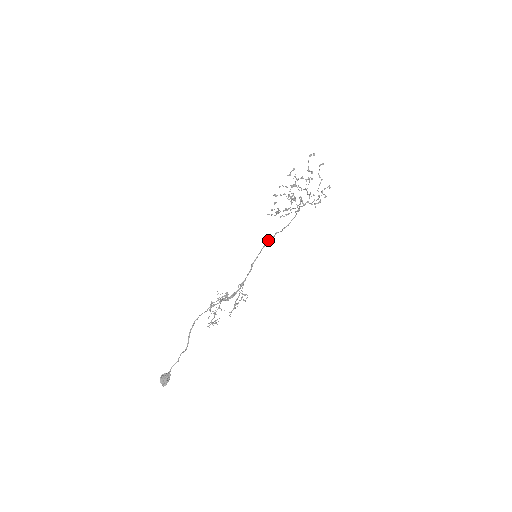
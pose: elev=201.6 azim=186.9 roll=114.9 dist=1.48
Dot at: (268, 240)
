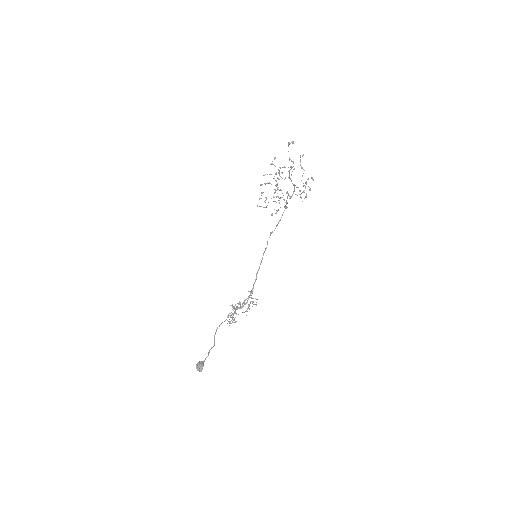
Dot at: (266, 247)
